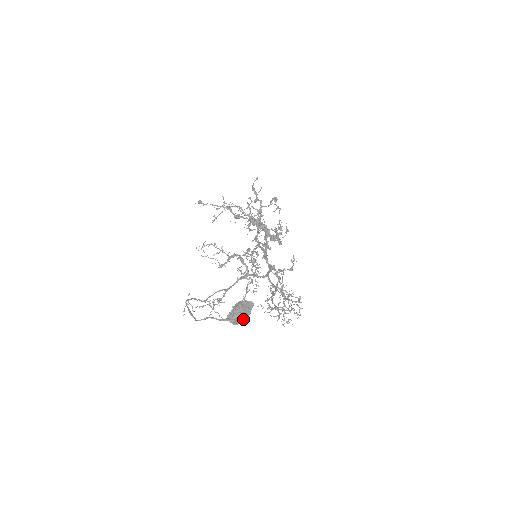
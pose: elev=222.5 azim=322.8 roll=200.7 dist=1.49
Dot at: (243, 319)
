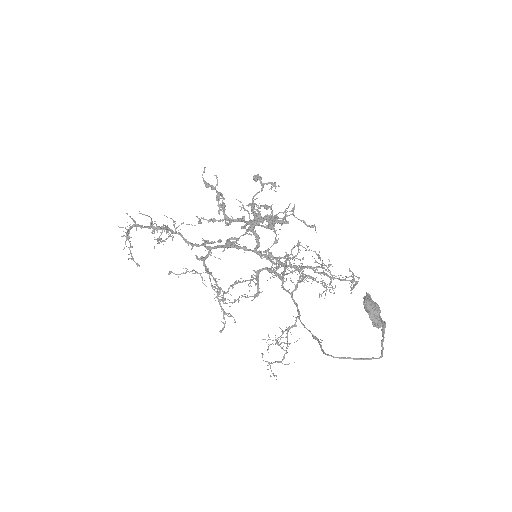
Dot at: occluded
